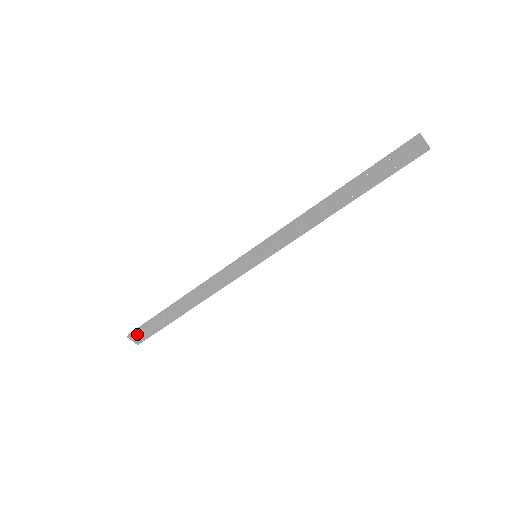
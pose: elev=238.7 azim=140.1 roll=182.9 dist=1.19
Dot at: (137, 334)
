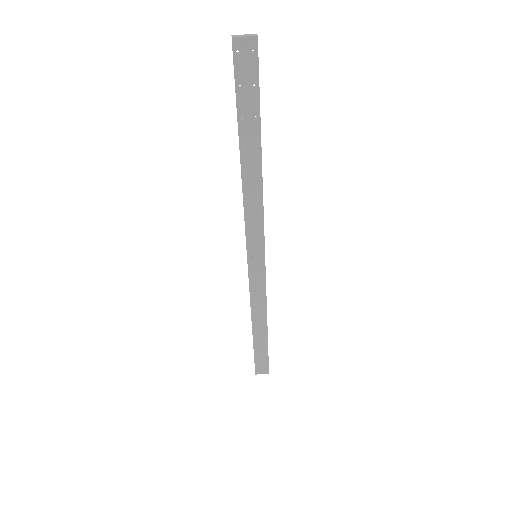
Dot at: (258, 368)
